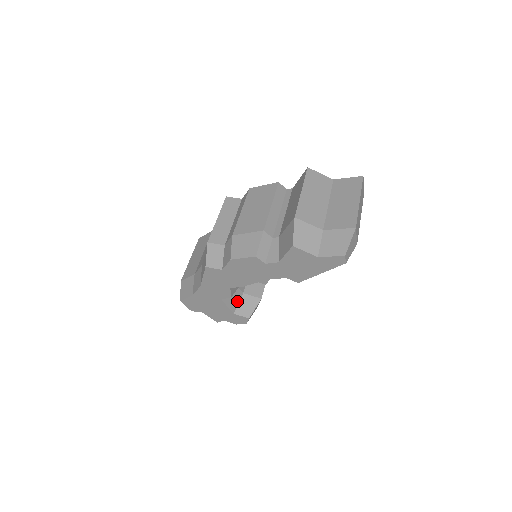
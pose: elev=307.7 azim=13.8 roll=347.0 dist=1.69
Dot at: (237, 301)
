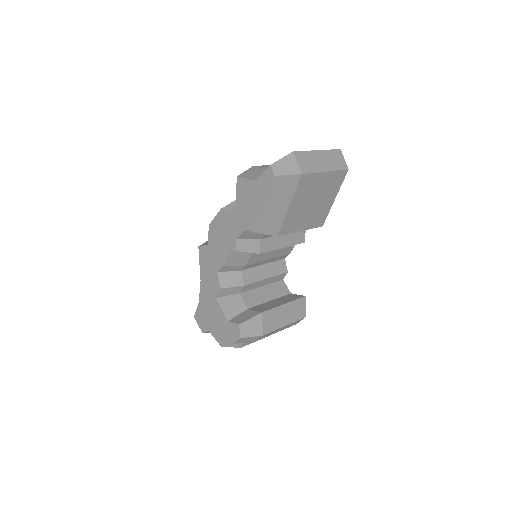
Dot at: (237, 312)
